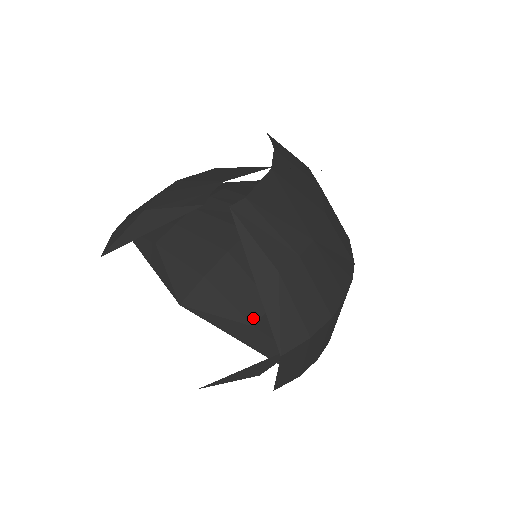
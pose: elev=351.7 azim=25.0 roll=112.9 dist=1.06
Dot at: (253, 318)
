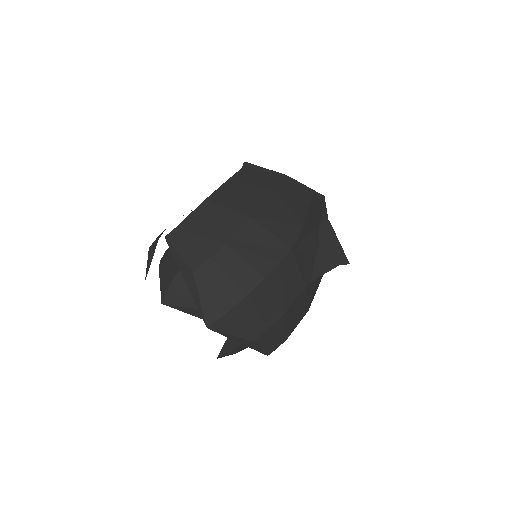
Dot at: occluded
